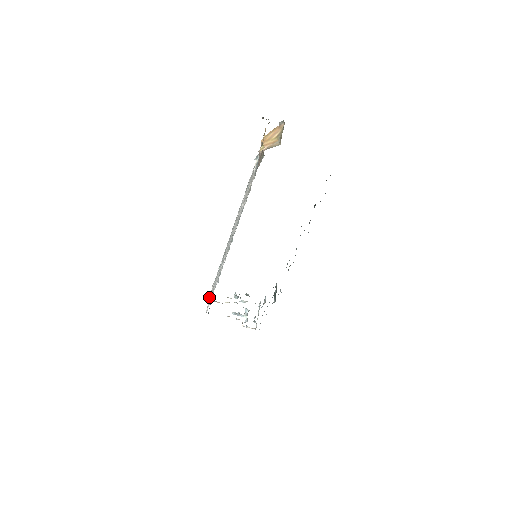
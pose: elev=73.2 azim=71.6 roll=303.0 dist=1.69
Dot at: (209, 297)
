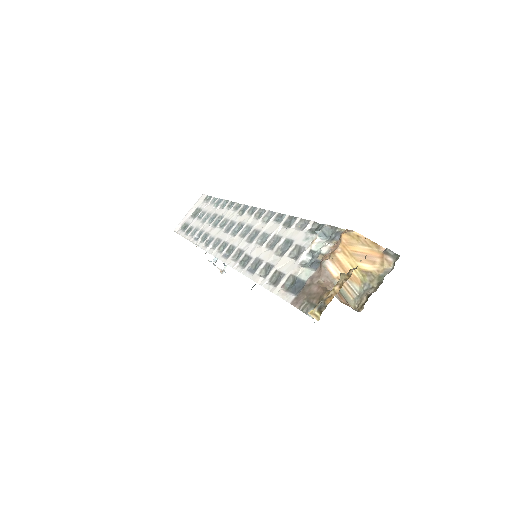
Dot at: (189, 212)
